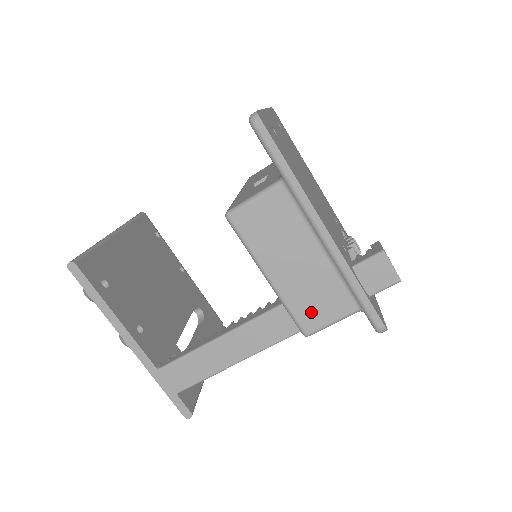
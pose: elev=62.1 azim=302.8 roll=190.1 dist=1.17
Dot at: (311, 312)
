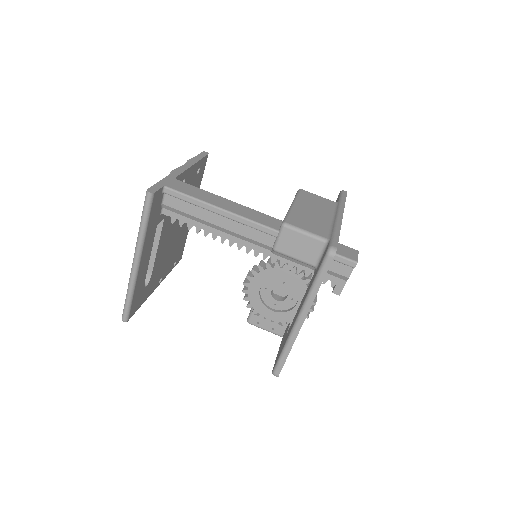
Dot at: (300, 221)
